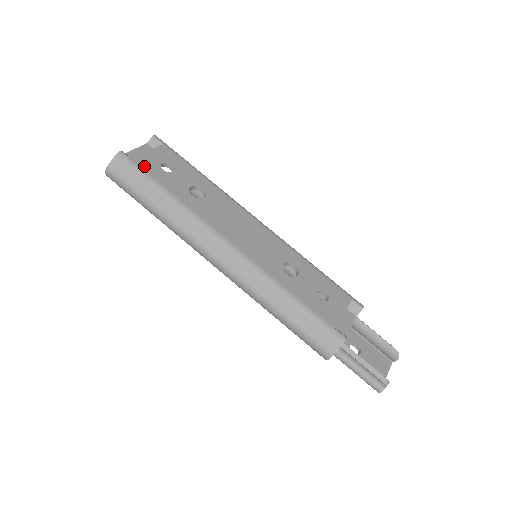
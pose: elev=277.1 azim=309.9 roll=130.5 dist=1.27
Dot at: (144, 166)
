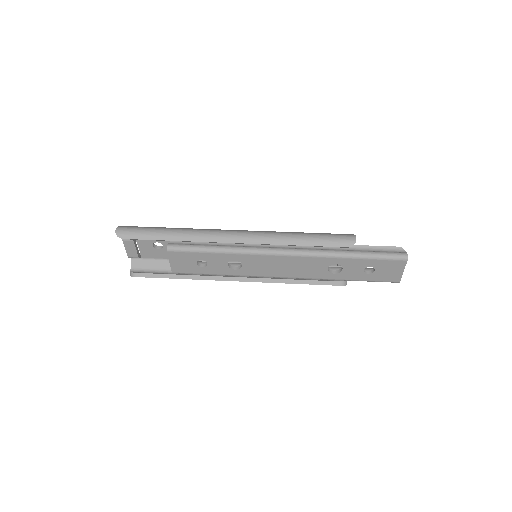
Dot at: occluded
